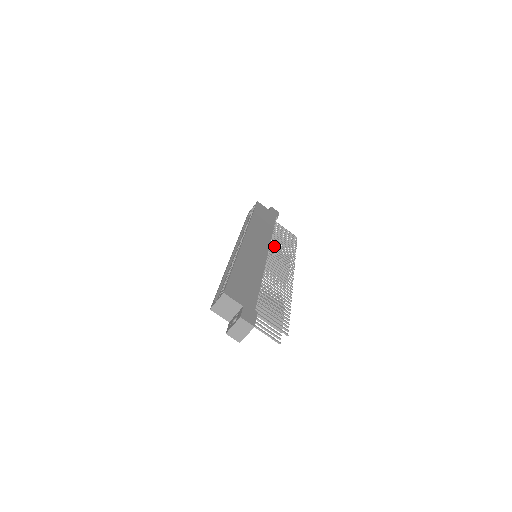
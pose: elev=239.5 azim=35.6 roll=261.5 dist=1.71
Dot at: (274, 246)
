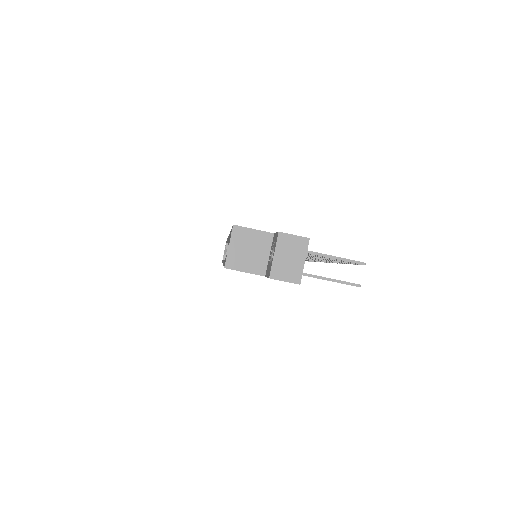
Dot at: occluded
